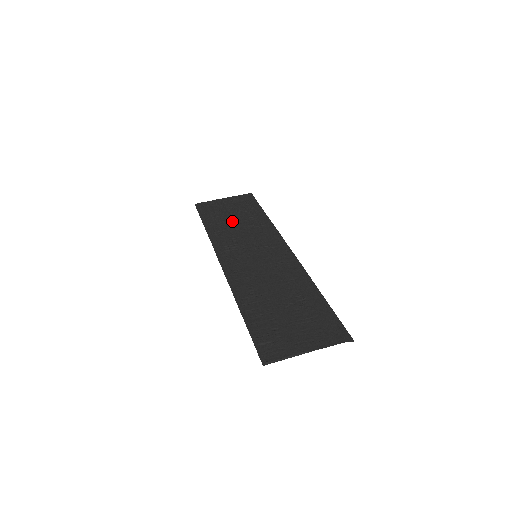
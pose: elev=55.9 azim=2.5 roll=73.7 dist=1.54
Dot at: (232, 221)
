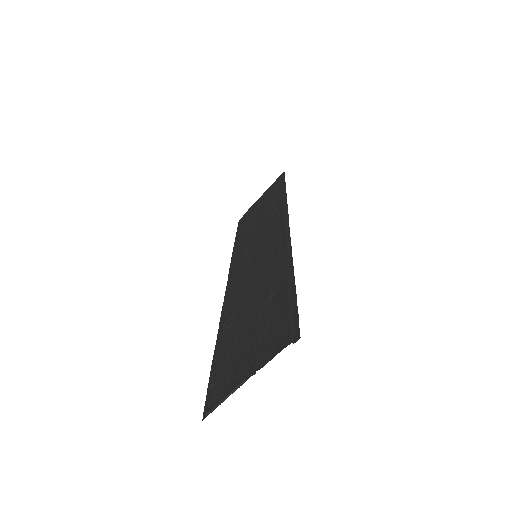
Dot at: (255, 222)
